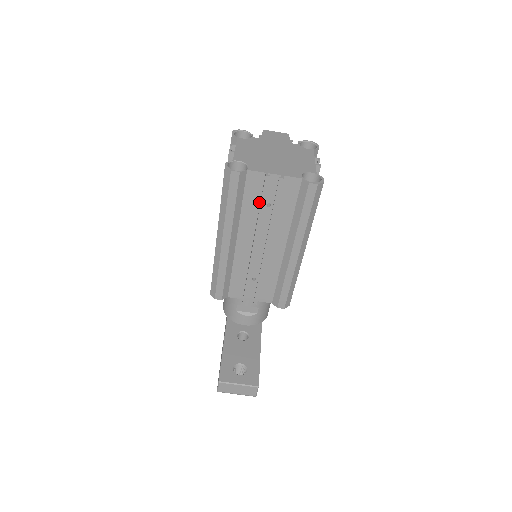
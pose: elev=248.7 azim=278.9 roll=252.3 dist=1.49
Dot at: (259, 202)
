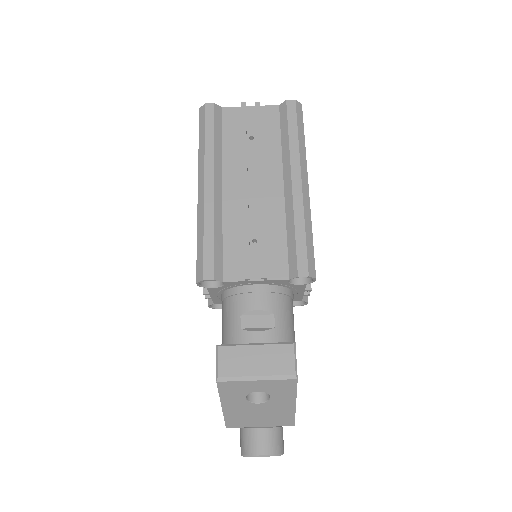
Dot at: (240, 137)
